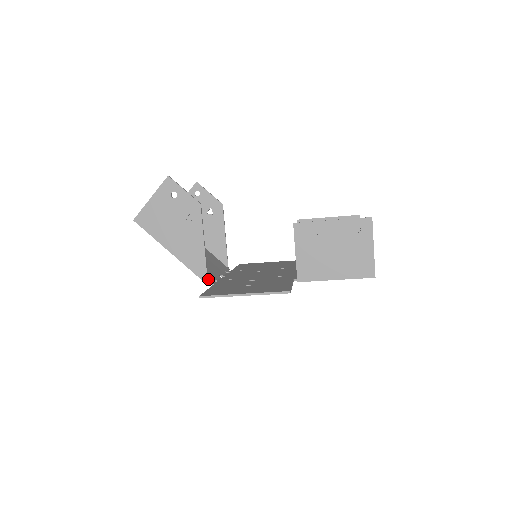
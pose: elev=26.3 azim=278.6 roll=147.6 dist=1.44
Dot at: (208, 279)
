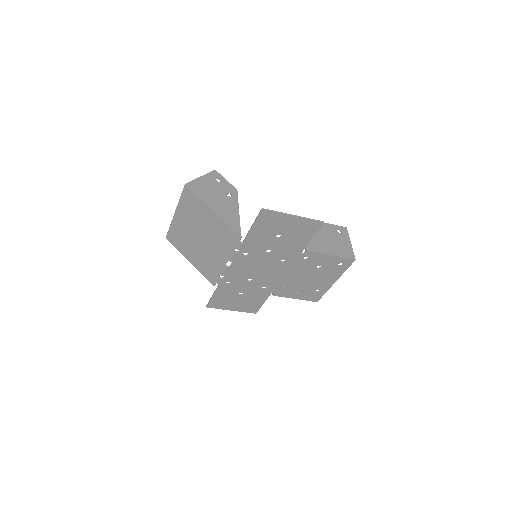
Dot at: (236, 239)
